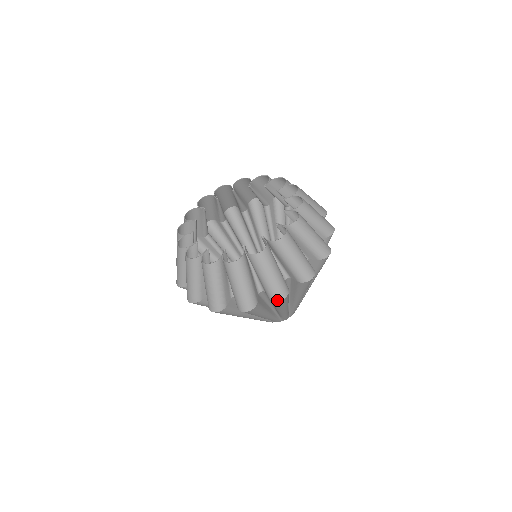
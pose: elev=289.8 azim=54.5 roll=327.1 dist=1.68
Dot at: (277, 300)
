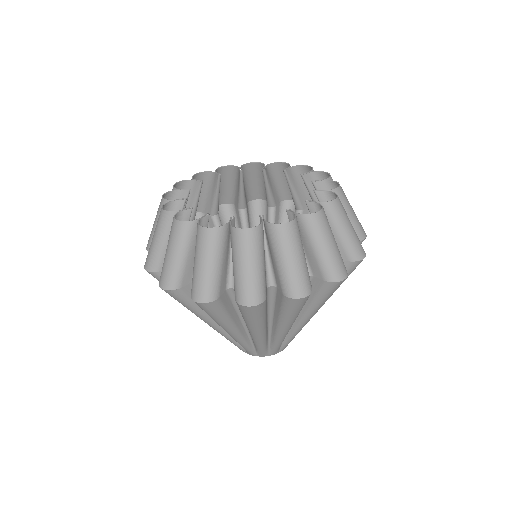
Dot at: (194, 299)
